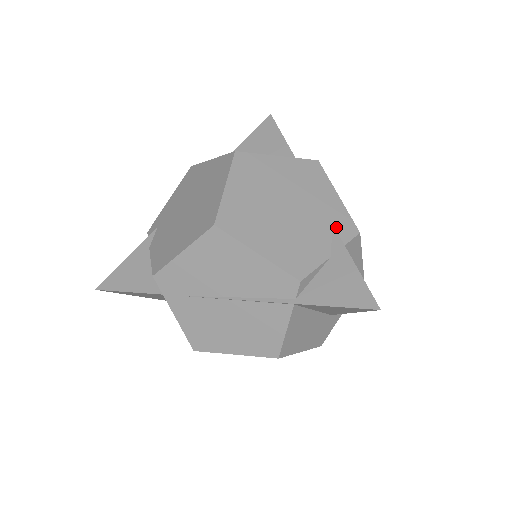
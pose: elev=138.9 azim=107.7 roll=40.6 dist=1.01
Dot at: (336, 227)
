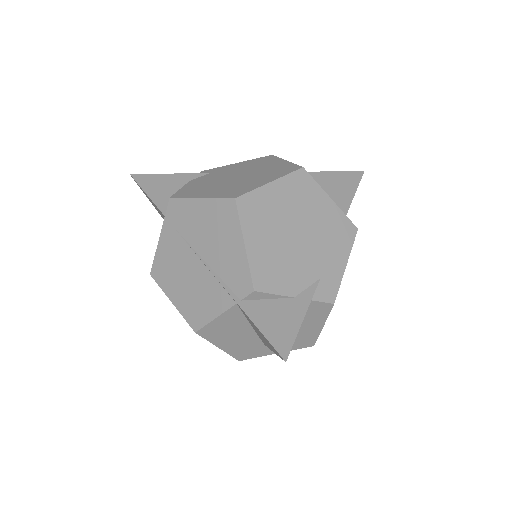
Dot at: (321, 283)
